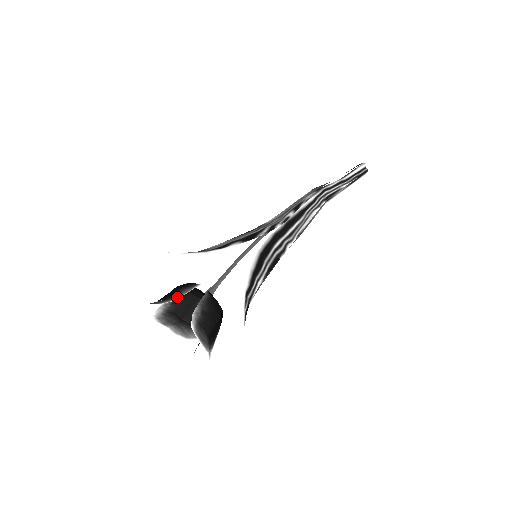
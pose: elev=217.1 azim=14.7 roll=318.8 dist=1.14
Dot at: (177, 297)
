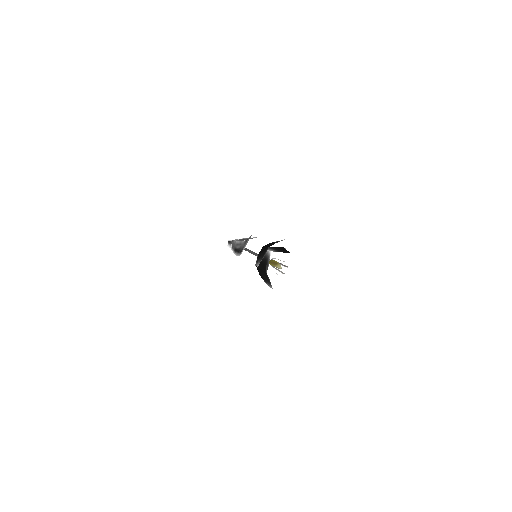
Dot at: occluded
